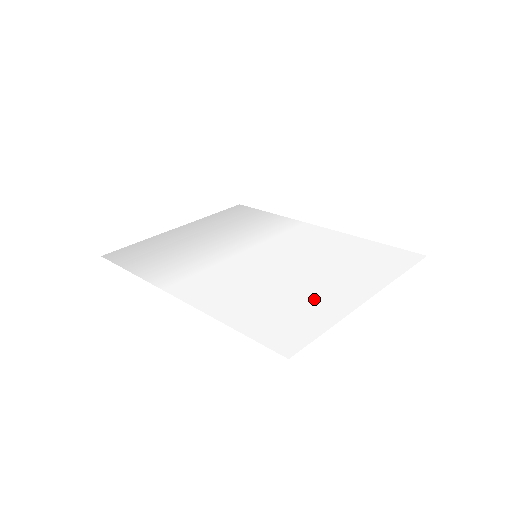
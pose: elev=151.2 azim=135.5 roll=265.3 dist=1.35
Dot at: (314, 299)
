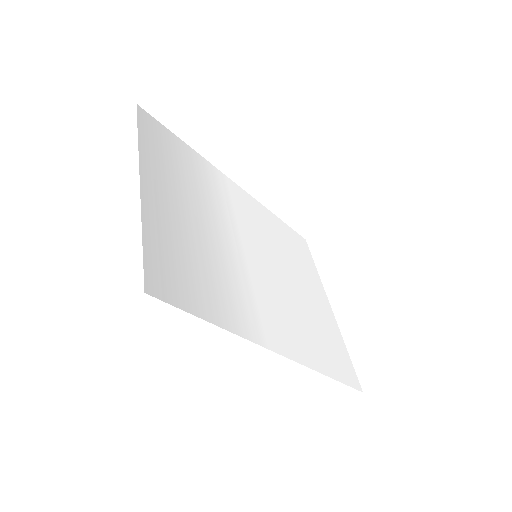
Dot at: (322, 318)
